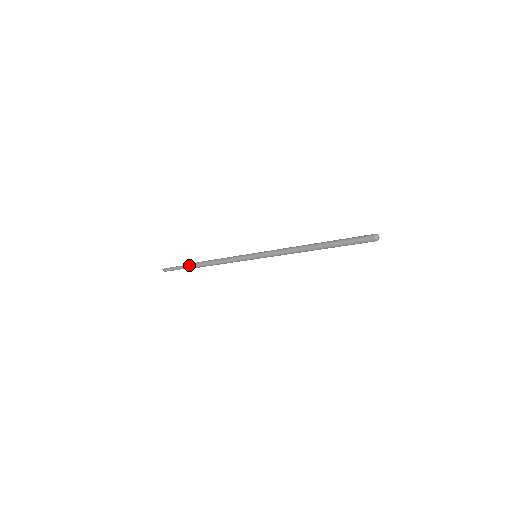
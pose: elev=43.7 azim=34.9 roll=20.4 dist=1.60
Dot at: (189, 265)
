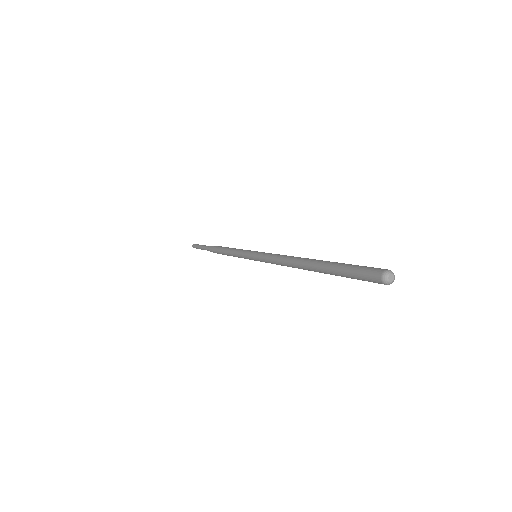
Dot at: (207, 249)
